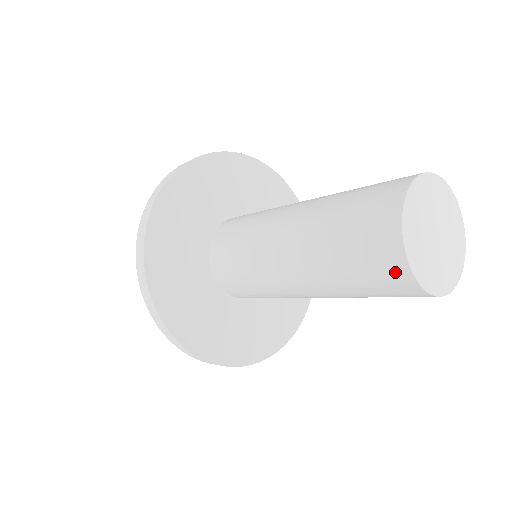
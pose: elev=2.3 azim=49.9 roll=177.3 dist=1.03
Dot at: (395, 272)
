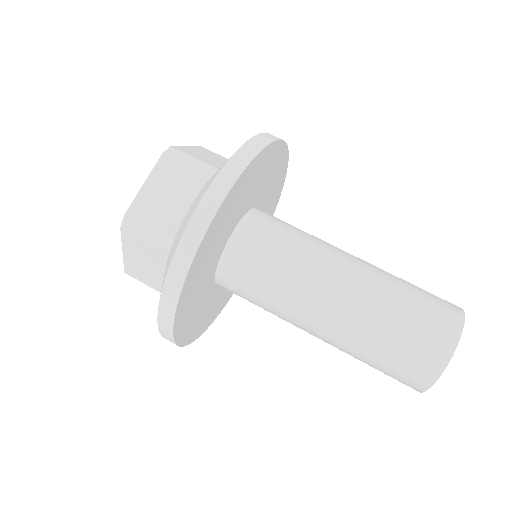
Dot at: (427, 369)
